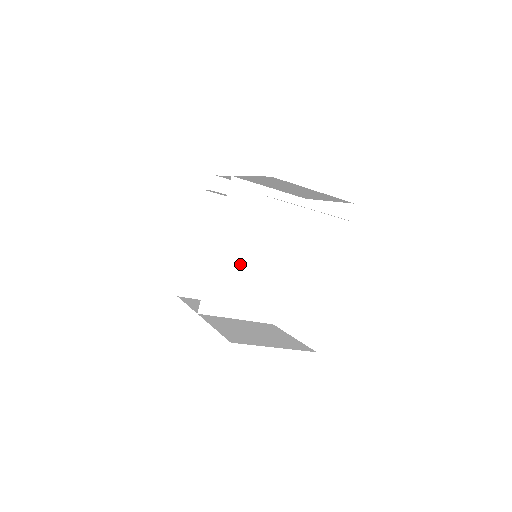
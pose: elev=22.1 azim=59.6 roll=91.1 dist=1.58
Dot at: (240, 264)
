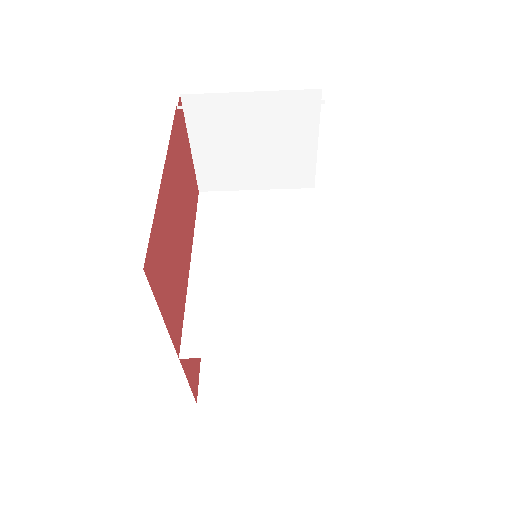
Dot at: (238, 277)
